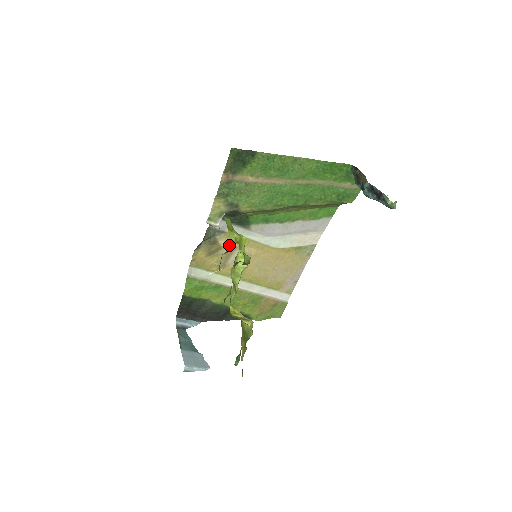
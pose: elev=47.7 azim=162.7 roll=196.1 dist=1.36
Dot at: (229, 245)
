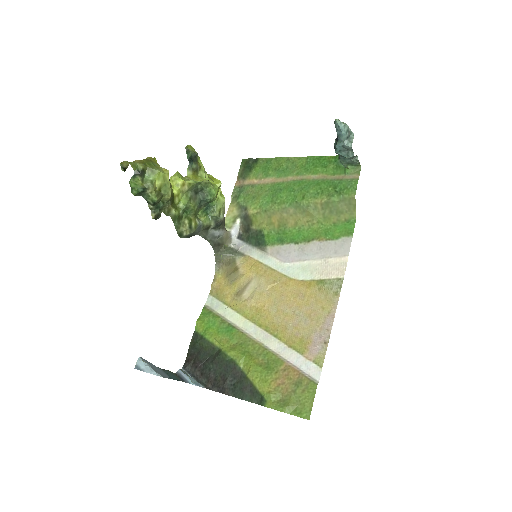
Dot at: (247, 270)
